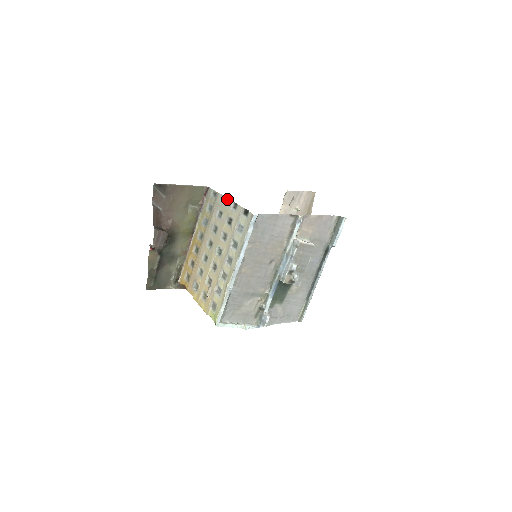
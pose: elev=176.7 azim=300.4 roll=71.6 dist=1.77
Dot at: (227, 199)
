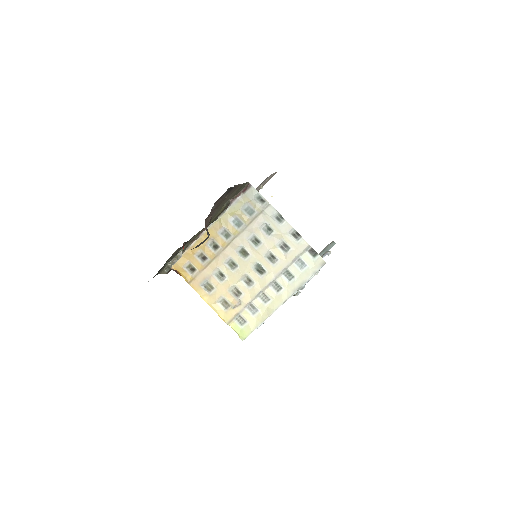
Dot at: (285, 220)
